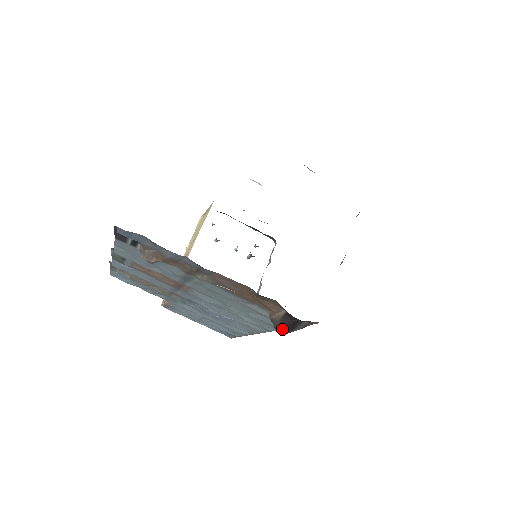
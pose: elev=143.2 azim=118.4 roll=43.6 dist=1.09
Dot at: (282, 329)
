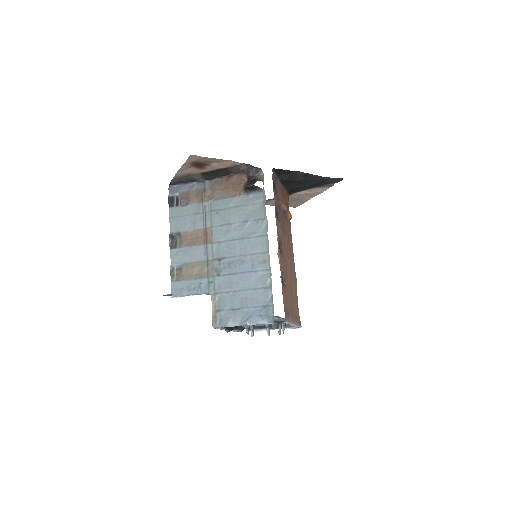
Dot at: (250, 184)
